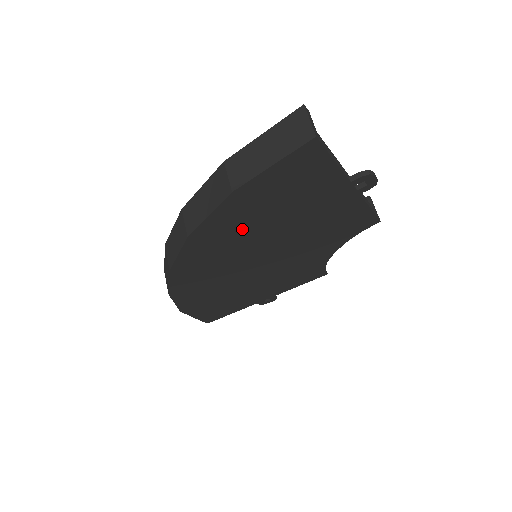
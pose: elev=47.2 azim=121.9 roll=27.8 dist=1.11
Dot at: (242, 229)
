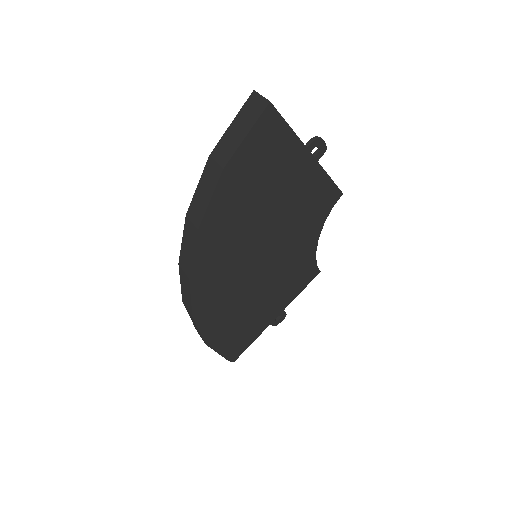
Dot at: (238, 215)
